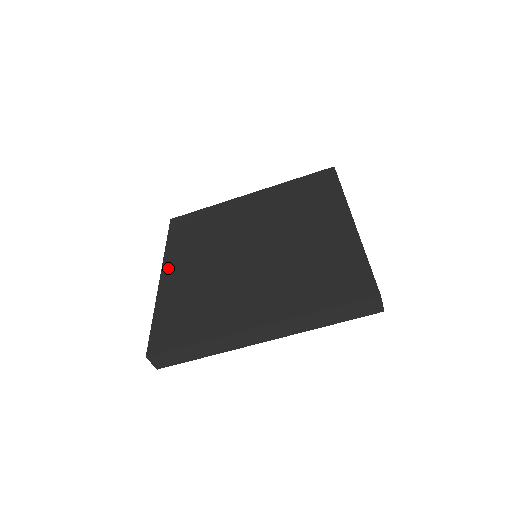
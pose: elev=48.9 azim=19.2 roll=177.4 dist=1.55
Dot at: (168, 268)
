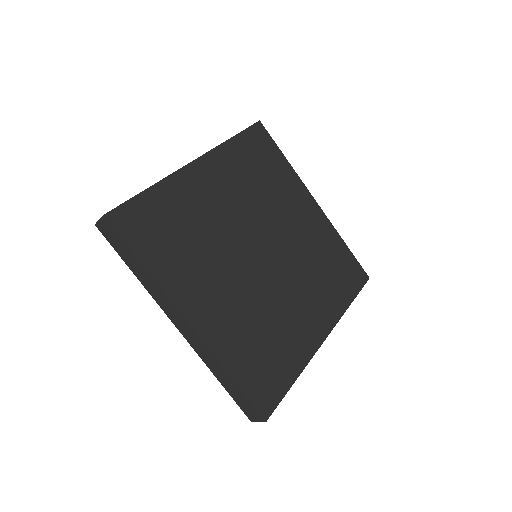
Dot at: (188, 307)
